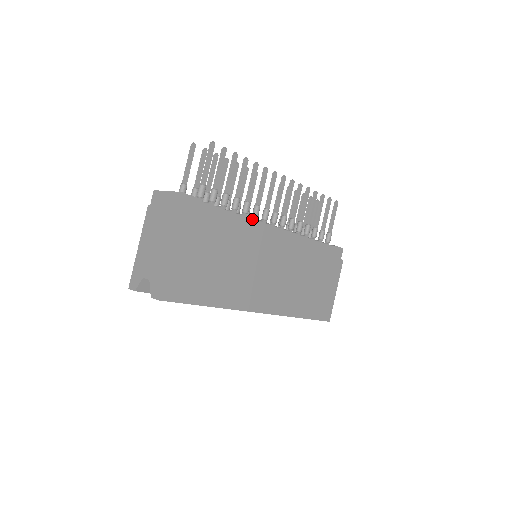
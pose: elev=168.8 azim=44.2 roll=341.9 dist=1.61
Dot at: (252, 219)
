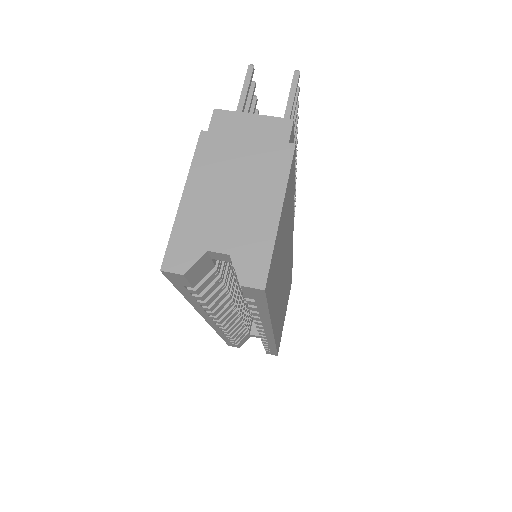
Dot at: occluded
